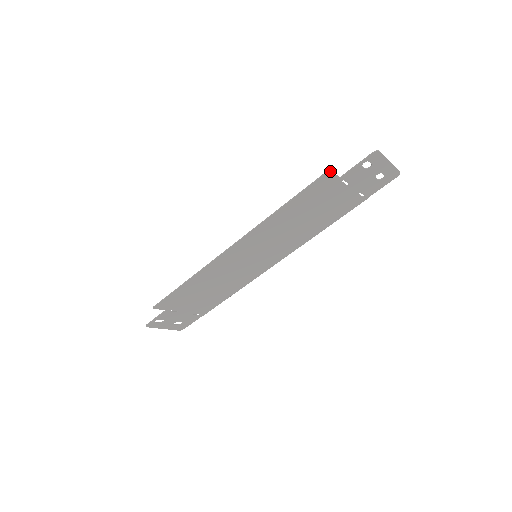
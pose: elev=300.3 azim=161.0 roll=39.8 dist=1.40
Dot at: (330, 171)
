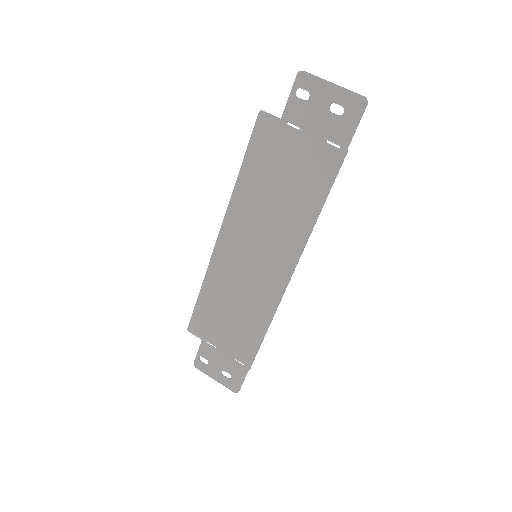
Dot at: (262, 111)
